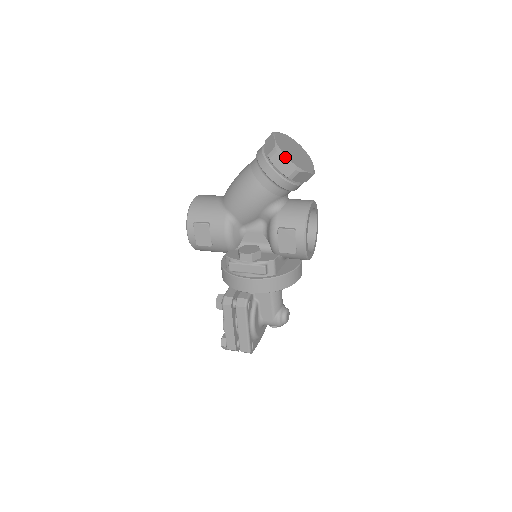
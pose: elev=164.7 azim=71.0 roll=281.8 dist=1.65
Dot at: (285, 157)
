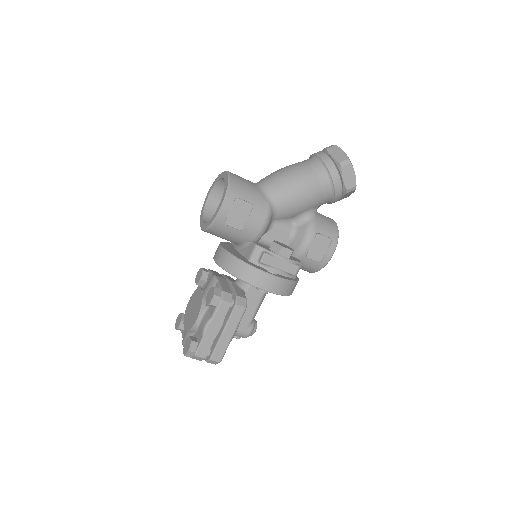
Dot at: (354, 171)
